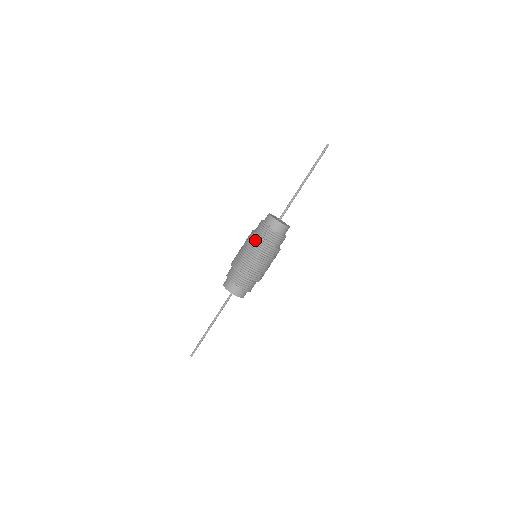
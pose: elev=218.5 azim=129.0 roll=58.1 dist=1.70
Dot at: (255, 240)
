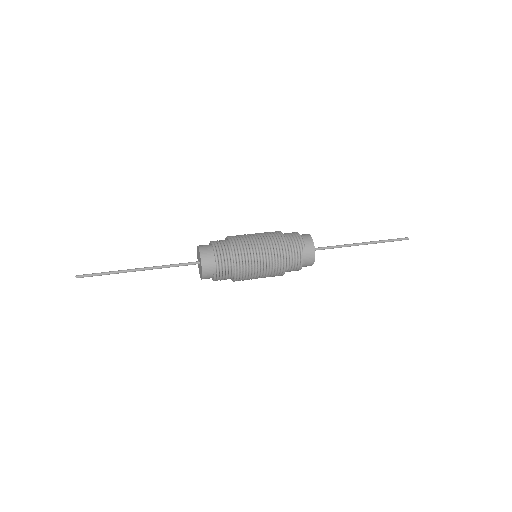
Dot at: (281, 245)
